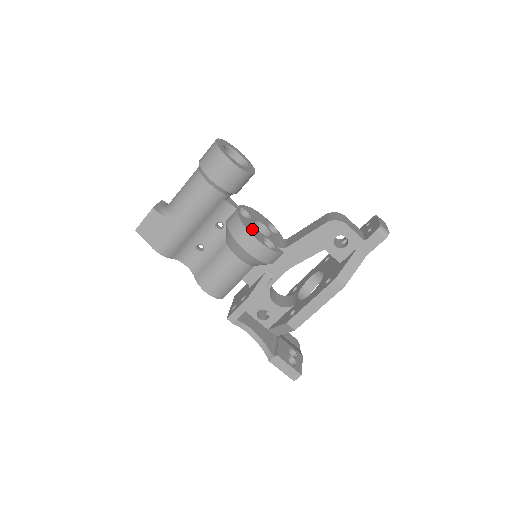
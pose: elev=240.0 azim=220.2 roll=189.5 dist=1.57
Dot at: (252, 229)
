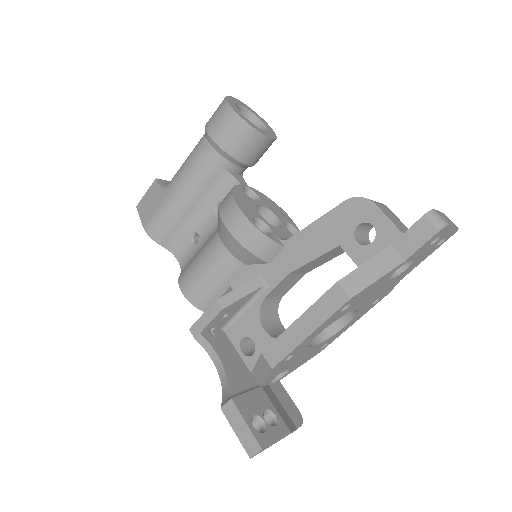
Dot at: (245, 203)
